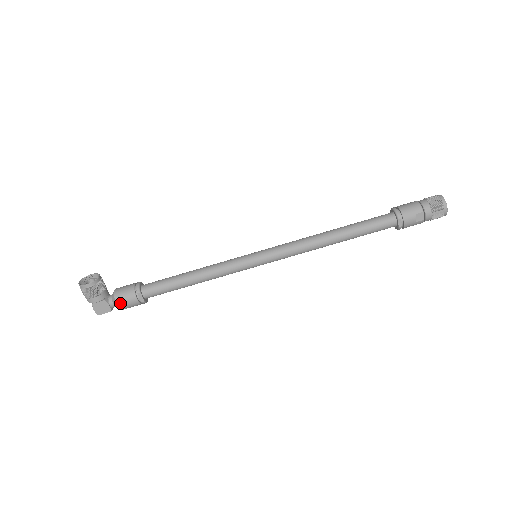
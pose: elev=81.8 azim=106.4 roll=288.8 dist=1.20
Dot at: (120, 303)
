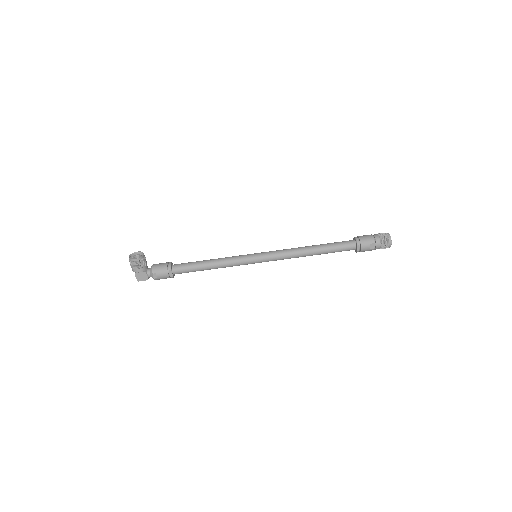
Dot at: (156, 275)
